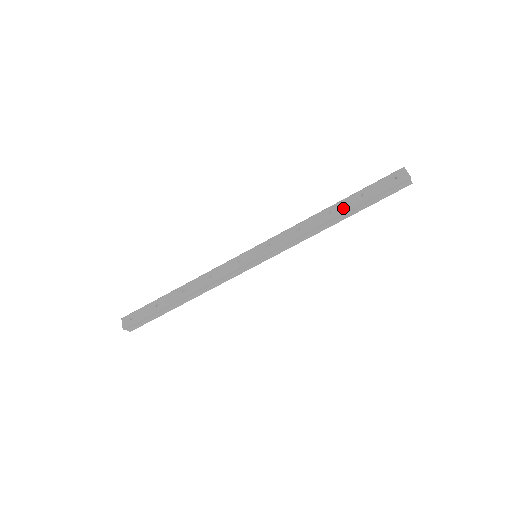
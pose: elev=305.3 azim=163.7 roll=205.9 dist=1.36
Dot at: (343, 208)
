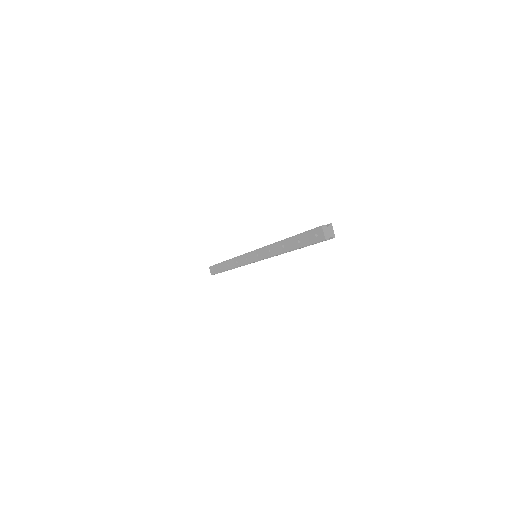
Dot at: (290, 247)
